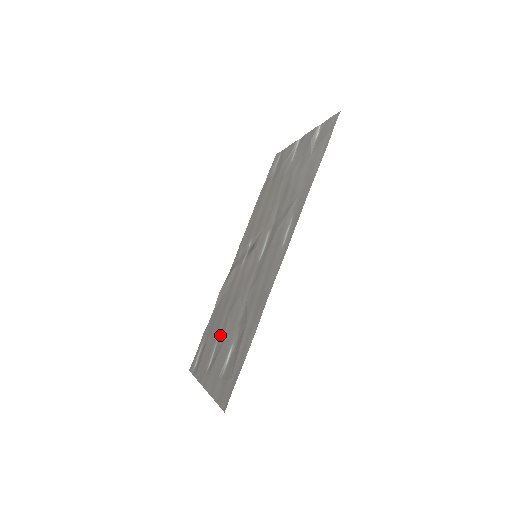
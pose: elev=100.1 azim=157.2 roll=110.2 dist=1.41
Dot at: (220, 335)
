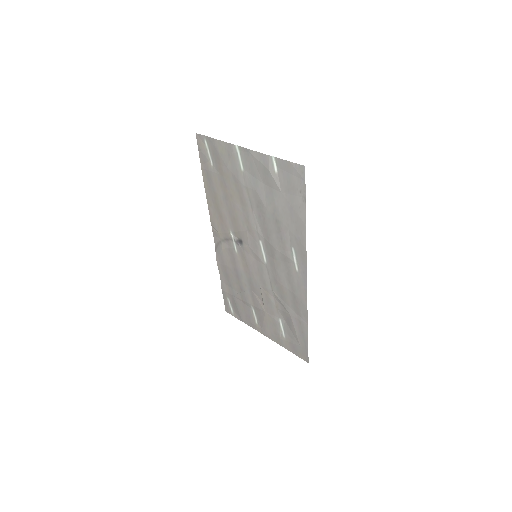
Dot at: (254, 305)
